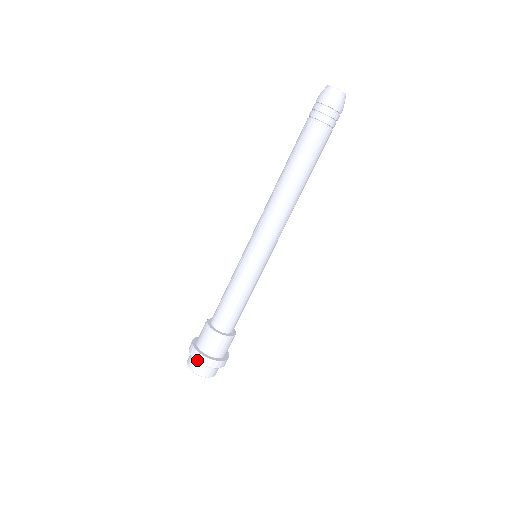
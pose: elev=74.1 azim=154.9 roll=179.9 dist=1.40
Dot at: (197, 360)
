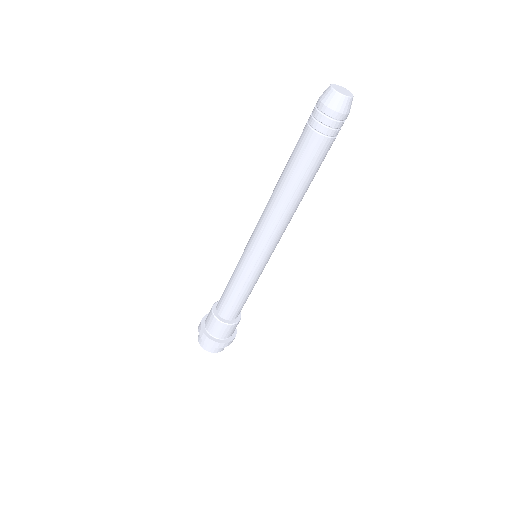
Dot at: occluded
